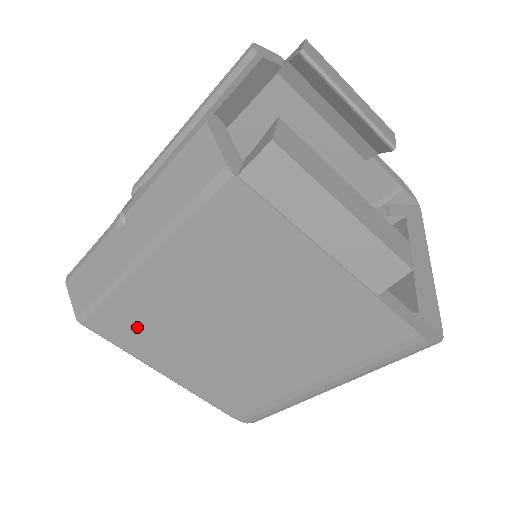
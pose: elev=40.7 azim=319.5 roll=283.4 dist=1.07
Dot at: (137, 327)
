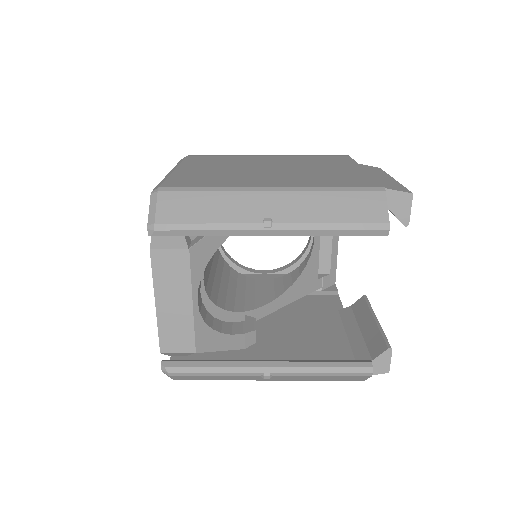
Dot at: occluded
